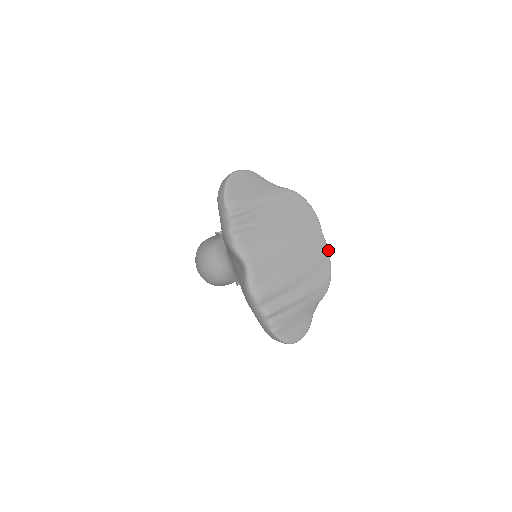
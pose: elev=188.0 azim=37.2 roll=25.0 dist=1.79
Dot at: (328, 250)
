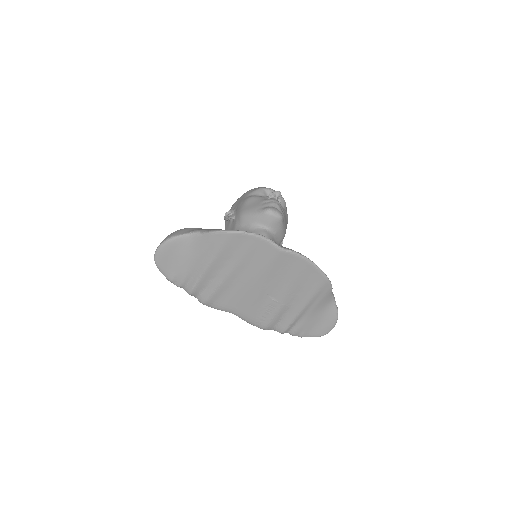
Dot at: (301, 257)
